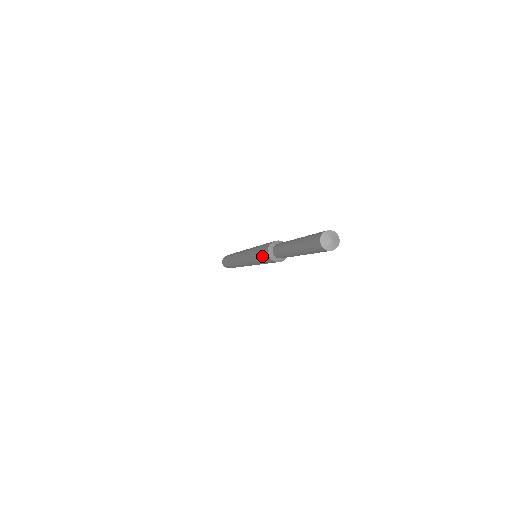
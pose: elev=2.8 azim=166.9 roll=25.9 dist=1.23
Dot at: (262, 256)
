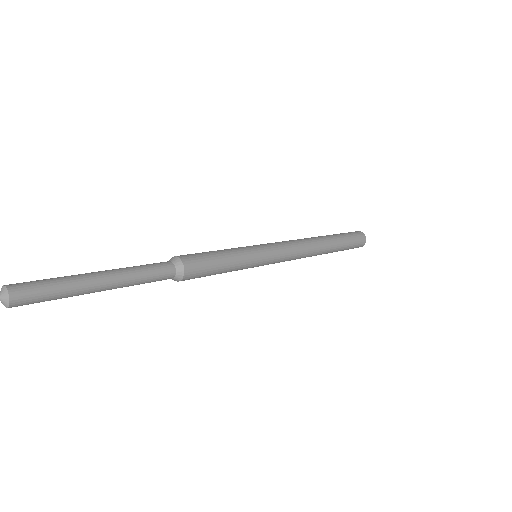
Dot at: occluded
